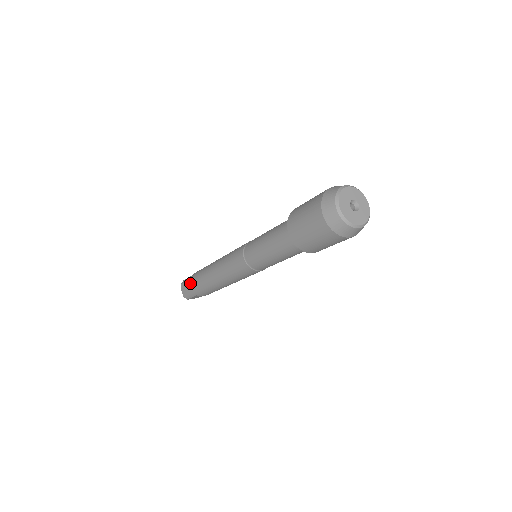
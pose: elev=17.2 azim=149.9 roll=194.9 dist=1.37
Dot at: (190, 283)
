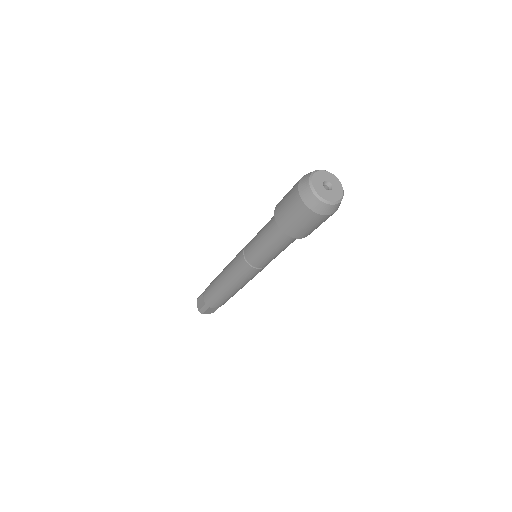
Dot at: (203, 295)
